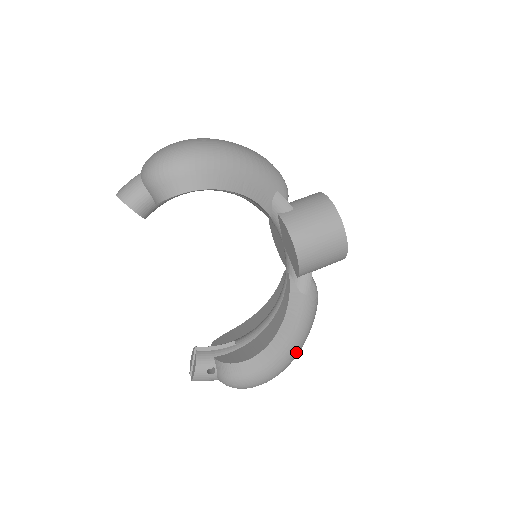
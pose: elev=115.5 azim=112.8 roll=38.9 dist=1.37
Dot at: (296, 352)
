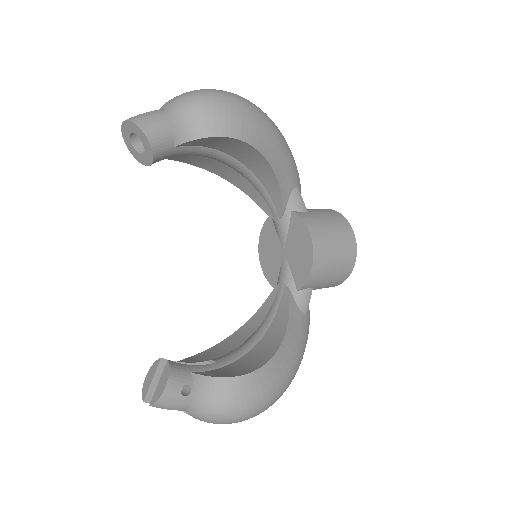
Dot at: (291, 380)
